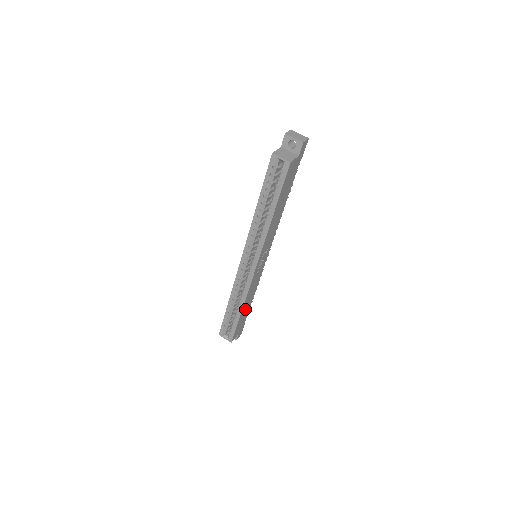
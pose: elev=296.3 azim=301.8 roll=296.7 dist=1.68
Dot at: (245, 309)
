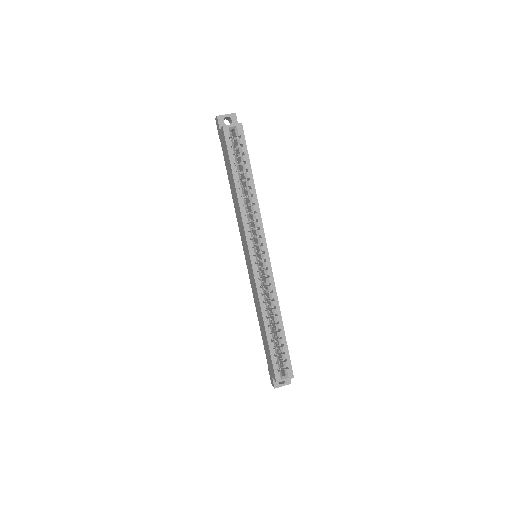
Dot at: occluded
